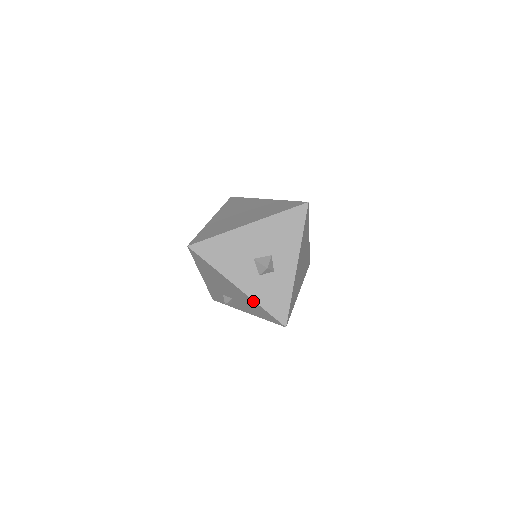
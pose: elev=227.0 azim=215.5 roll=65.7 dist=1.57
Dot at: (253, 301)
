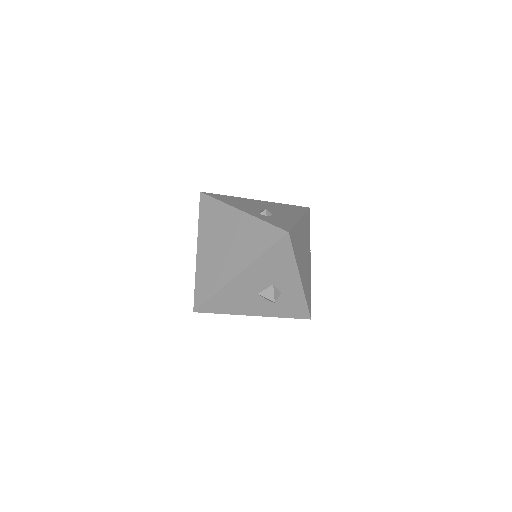
Dot at: (273, 316)
